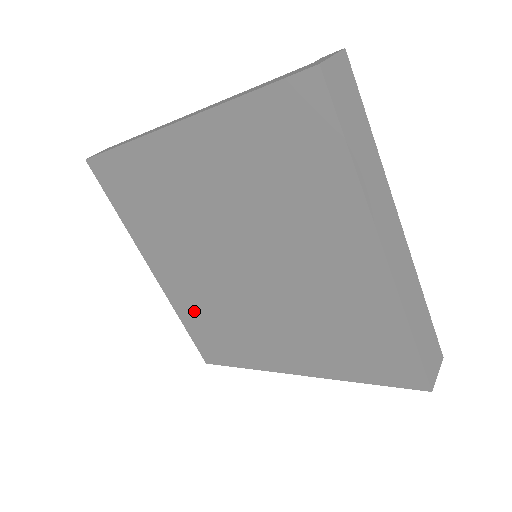
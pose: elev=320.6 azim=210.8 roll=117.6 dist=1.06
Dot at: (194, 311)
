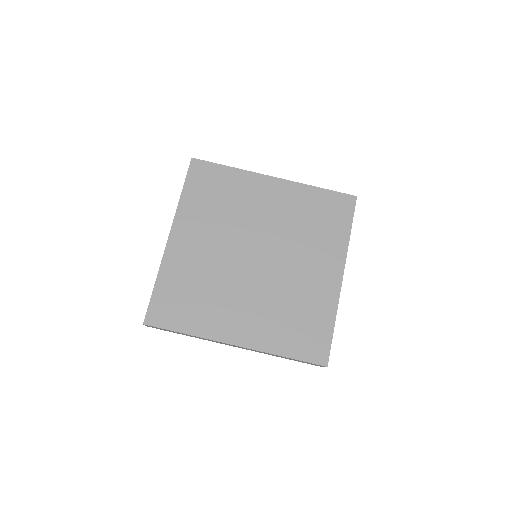
Dot at: (277, 331)
